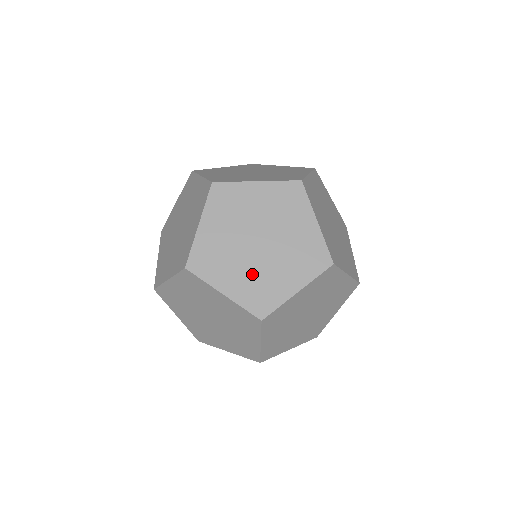
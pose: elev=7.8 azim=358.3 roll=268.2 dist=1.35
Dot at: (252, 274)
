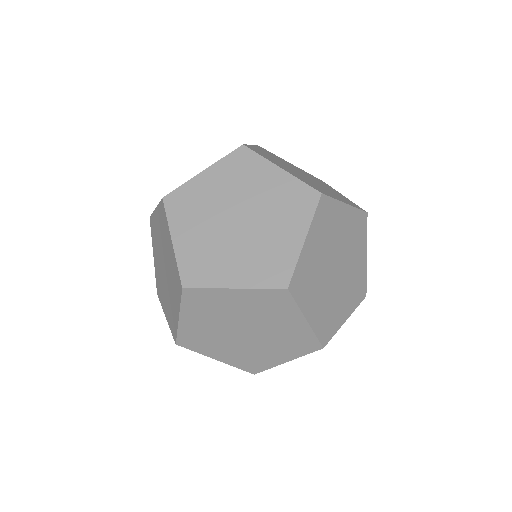
Dot at: (241, 351)
